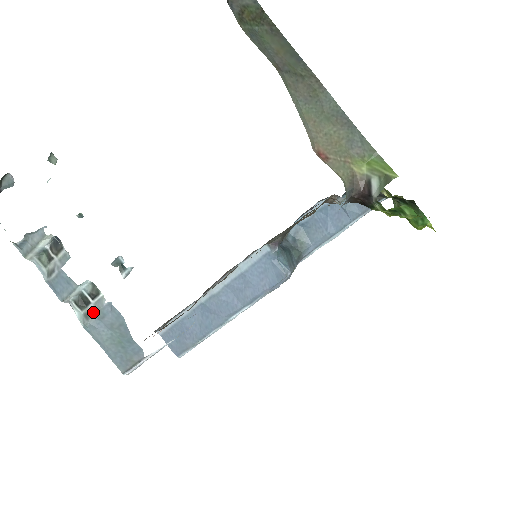
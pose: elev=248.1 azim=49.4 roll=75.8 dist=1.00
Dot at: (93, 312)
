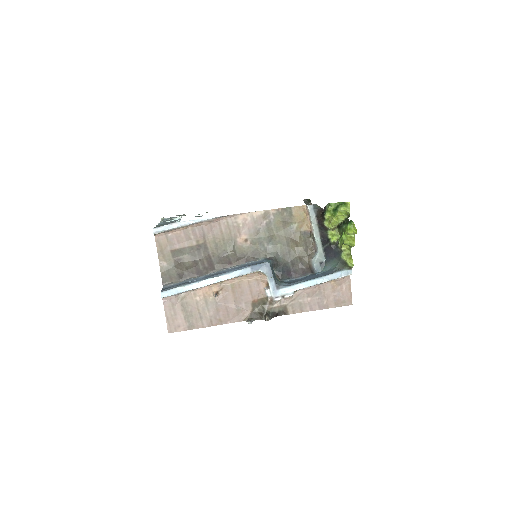
Dot at: (168, 222)
